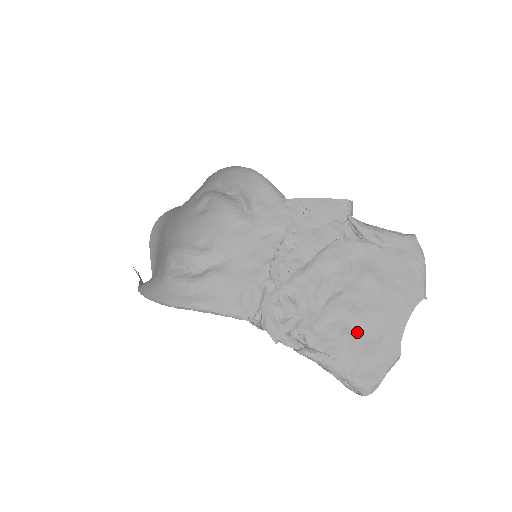
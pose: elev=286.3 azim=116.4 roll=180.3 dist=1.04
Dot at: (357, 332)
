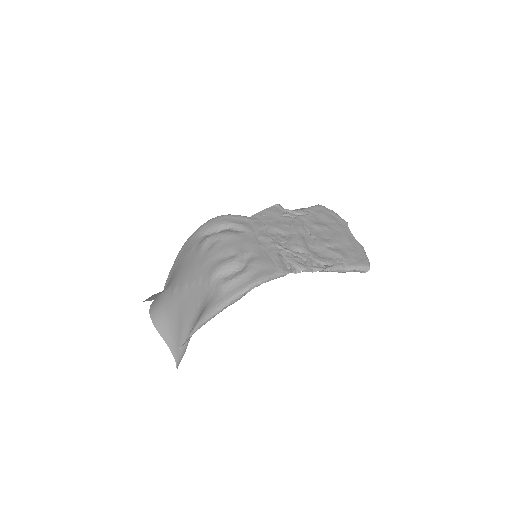
Dot at: (339, 248)
